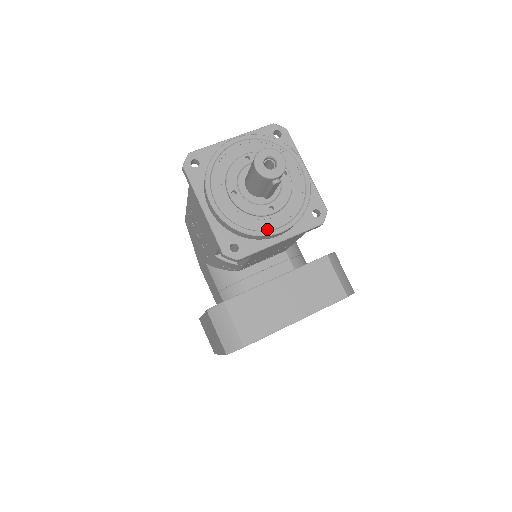
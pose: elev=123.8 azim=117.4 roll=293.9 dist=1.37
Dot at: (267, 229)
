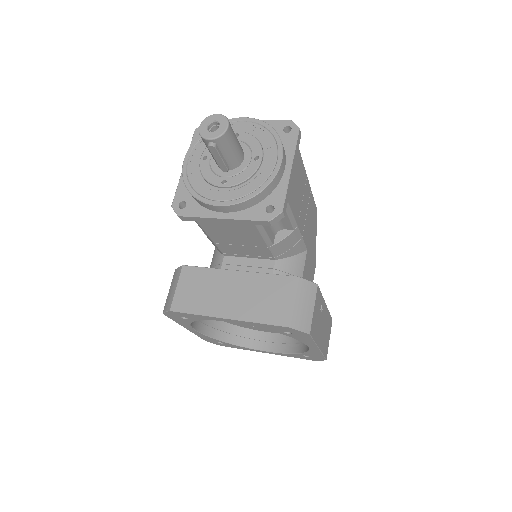
Dot at: (209, 197)
